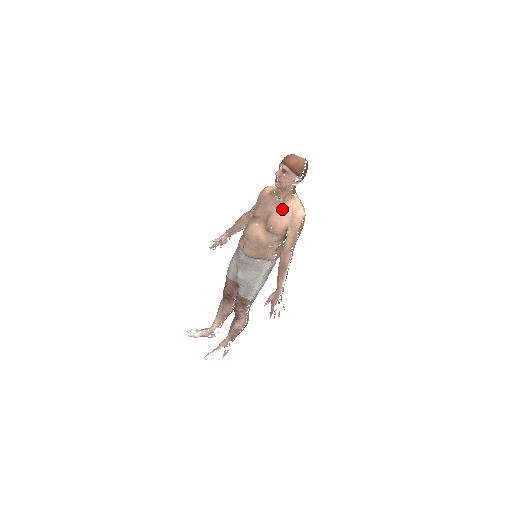
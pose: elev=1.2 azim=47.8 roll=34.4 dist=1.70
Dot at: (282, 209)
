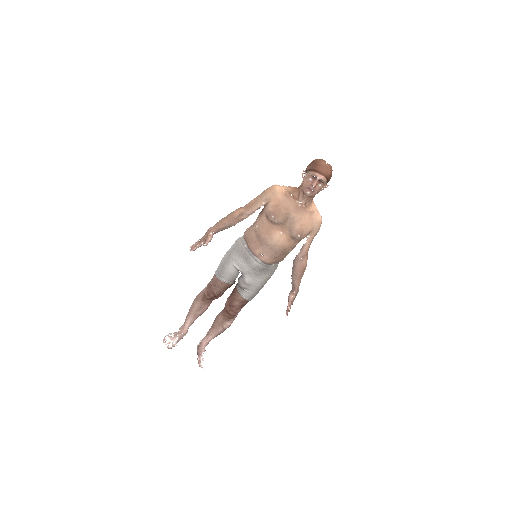
Dot at: (306, 215)
